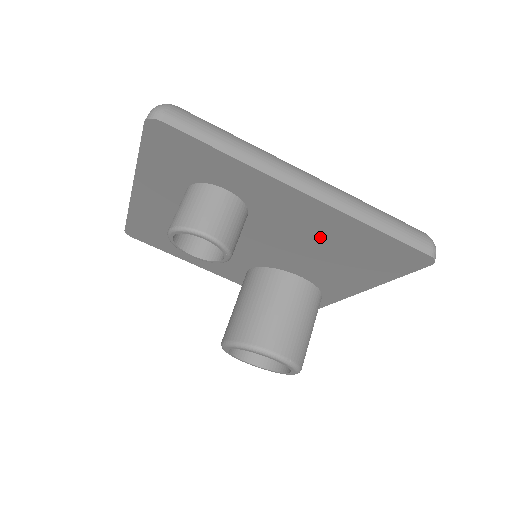
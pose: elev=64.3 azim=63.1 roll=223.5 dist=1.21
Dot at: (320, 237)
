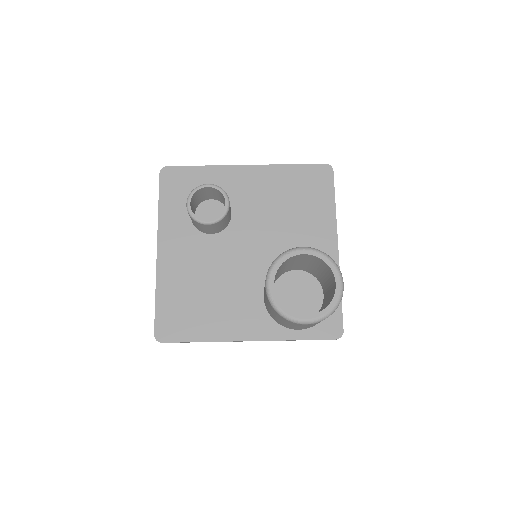
Dot at: (275, 197)
